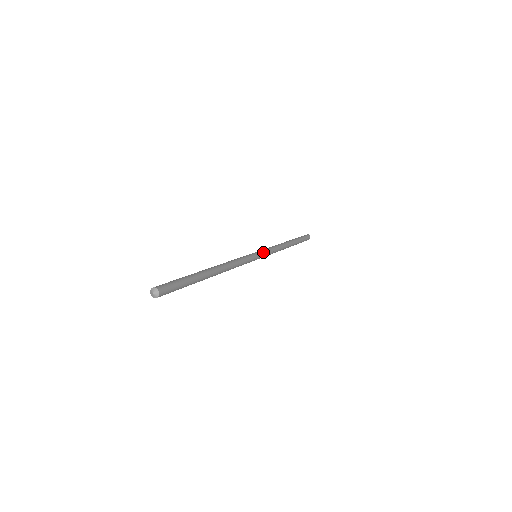
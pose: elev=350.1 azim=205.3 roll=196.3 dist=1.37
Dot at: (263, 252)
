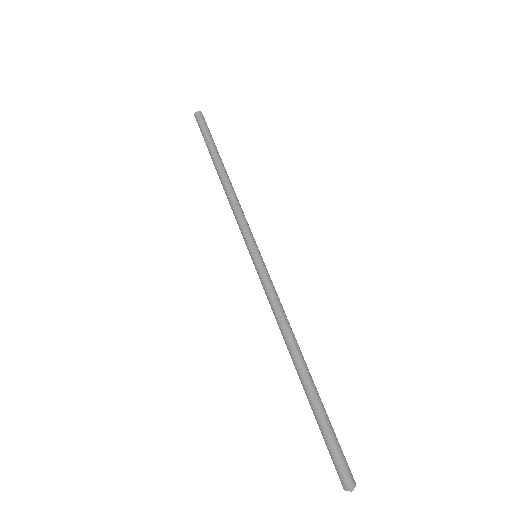
Dot at: (253, 241)
